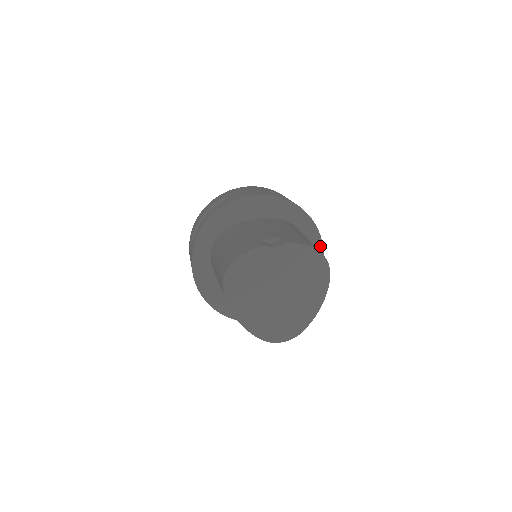
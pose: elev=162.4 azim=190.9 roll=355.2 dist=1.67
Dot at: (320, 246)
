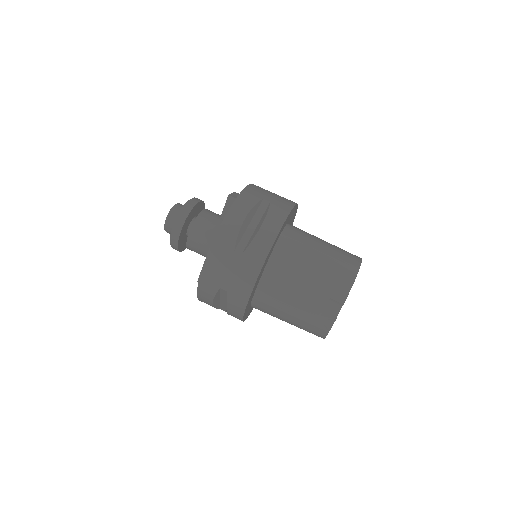
Dot at: (293, 209)
